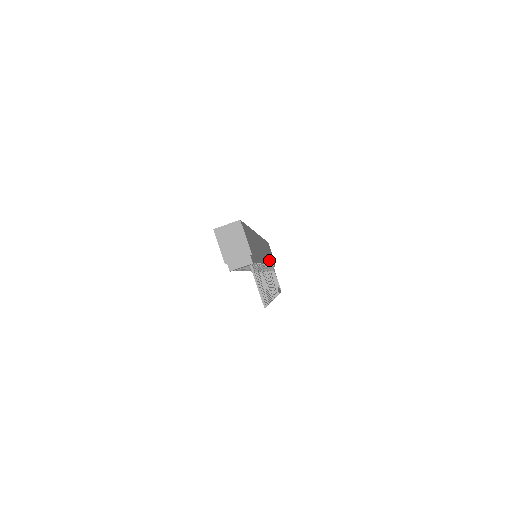
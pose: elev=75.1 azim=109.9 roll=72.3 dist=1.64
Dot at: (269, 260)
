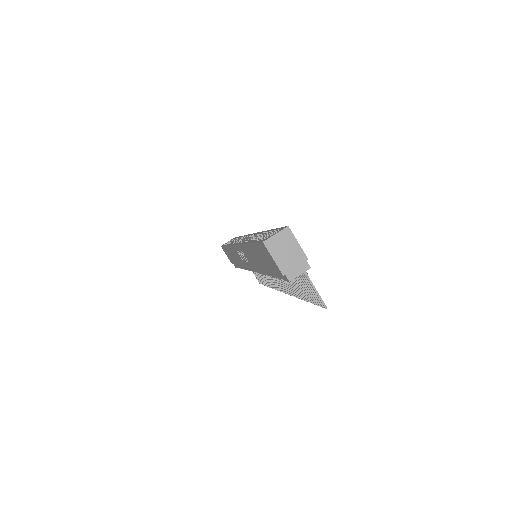
Dot at: occluded
